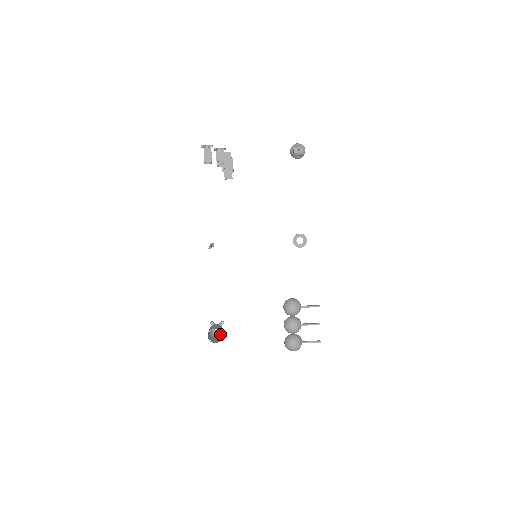
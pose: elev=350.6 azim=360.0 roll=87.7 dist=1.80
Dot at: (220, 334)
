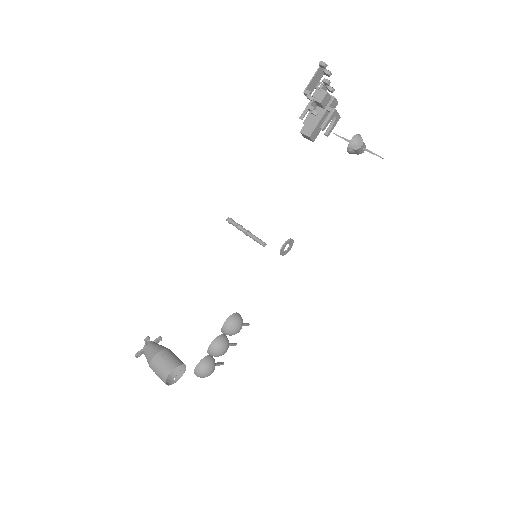
Dot at: occluded
